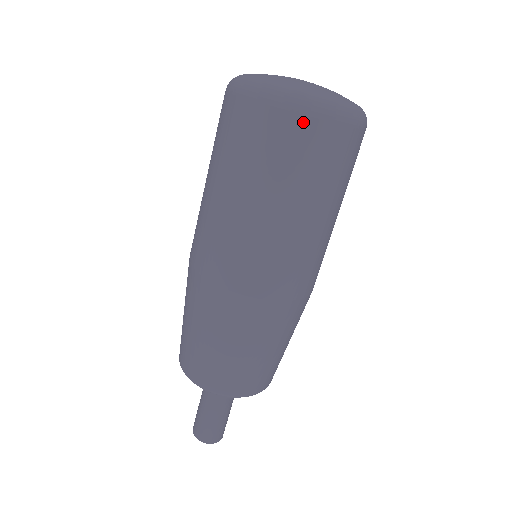
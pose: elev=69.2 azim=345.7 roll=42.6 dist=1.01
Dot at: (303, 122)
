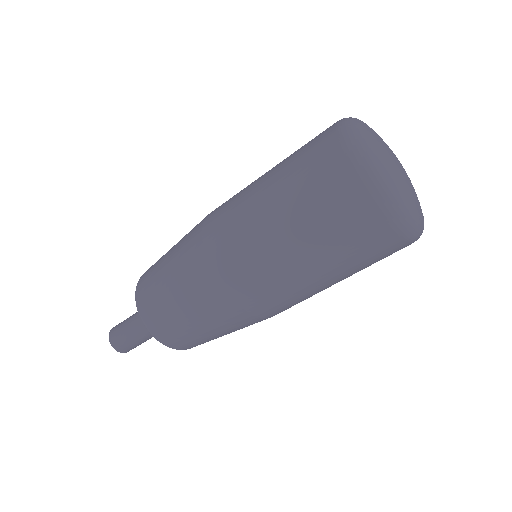
Dot at: (387, 233)
